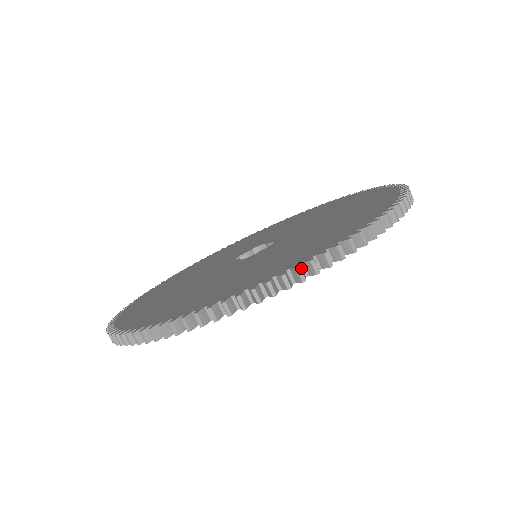
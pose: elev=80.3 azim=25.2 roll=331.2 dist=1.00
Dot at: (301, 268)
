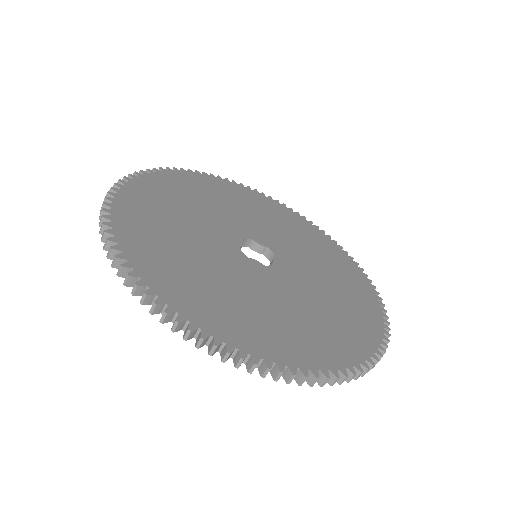
Dot at: (182, 323)
